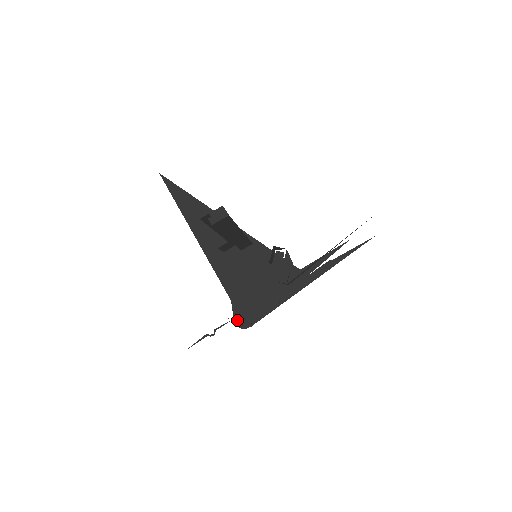
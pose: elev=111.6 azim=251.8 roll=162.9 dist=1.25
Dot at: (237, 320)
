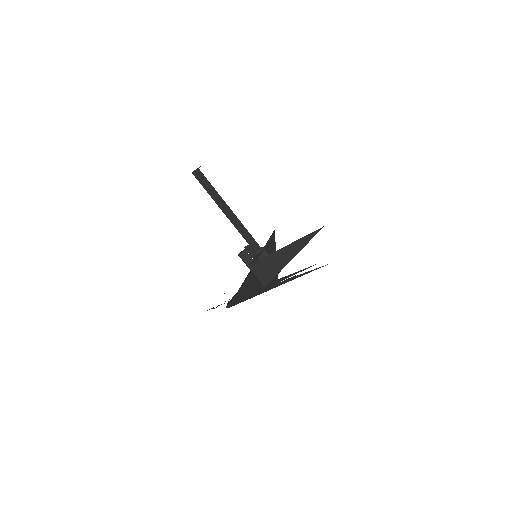
Dot at: (229, 302)
